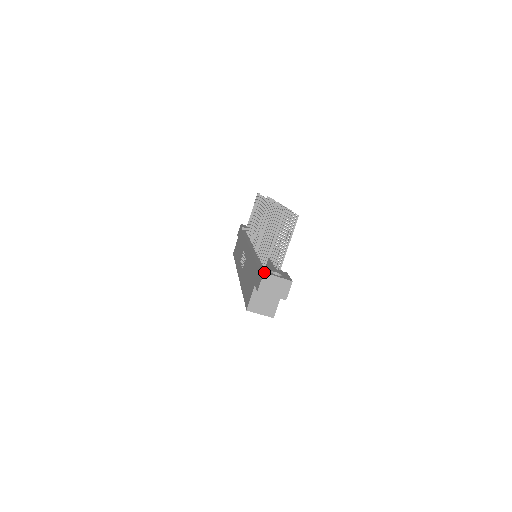
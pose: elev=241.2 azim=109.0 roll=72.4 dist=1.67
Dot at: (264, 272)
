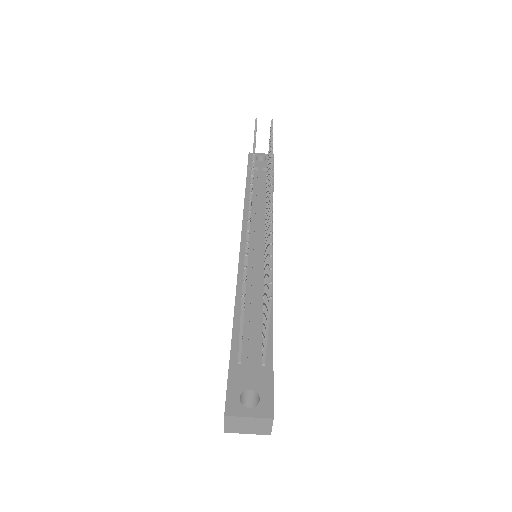
Dot at: (225, 413)
